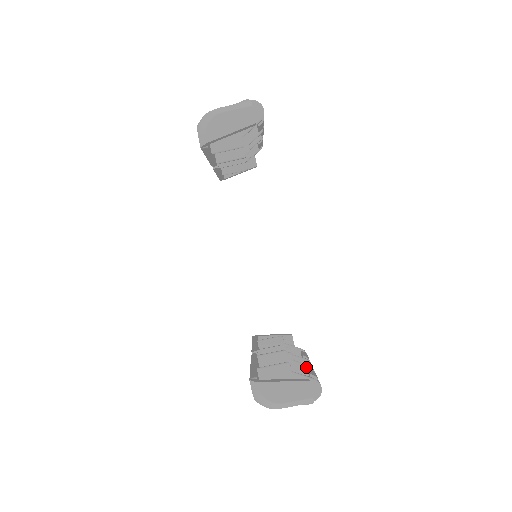
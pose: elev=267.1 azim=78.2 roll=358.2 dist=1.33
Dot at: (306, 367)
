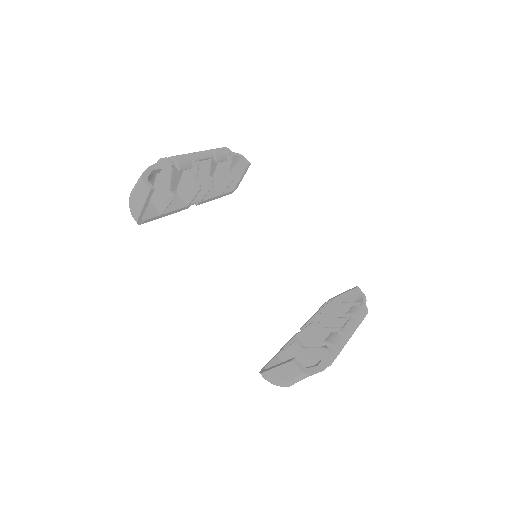
Dot at: (335, 330)
